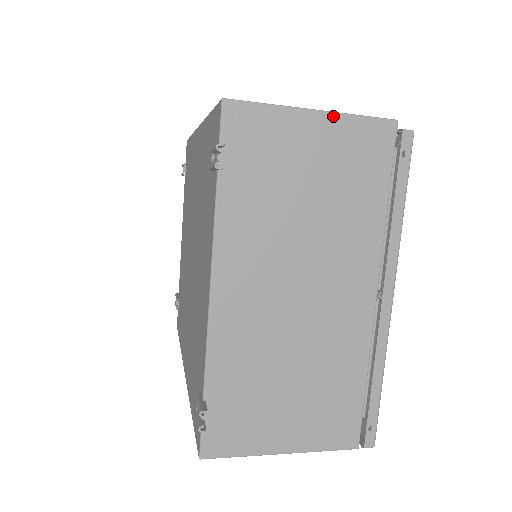
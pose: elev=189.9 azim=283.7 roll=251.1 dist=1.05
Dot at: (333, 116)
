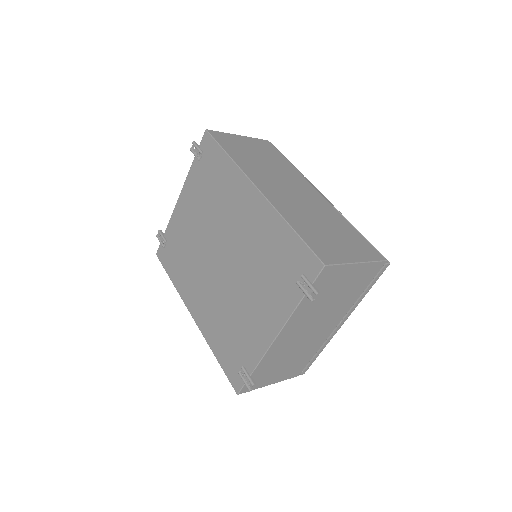
Dot at: (364, 264)
